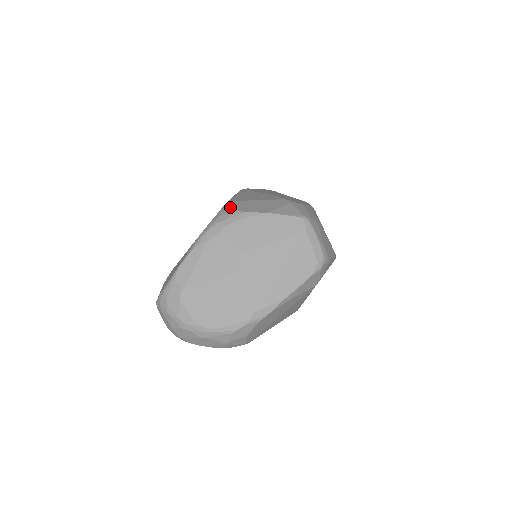
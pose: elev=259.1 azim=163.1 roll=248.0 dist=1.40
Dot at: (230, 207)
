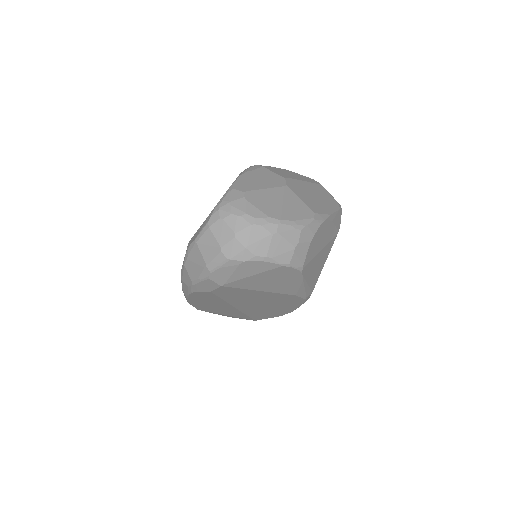
Dot at: occluded
